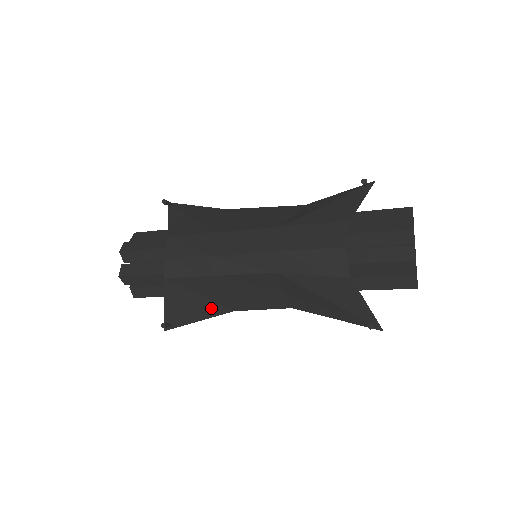
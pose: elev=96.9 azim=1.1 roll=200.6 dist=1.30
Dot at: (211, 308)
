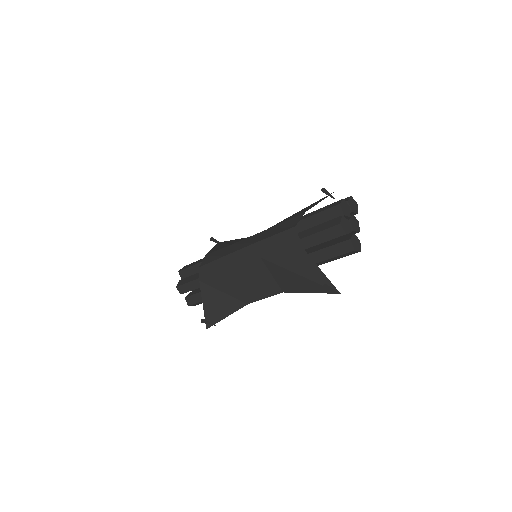
Dot at: (233, 303)
